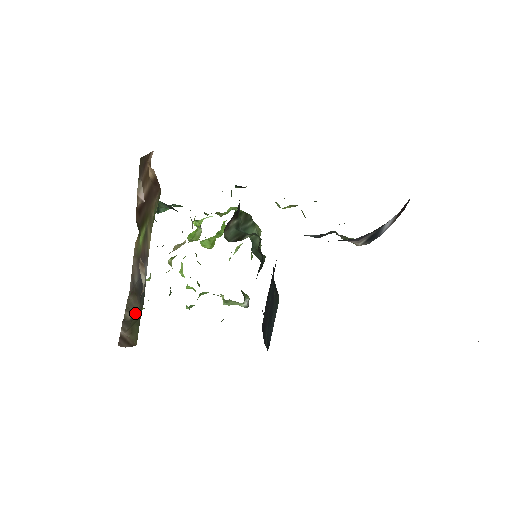
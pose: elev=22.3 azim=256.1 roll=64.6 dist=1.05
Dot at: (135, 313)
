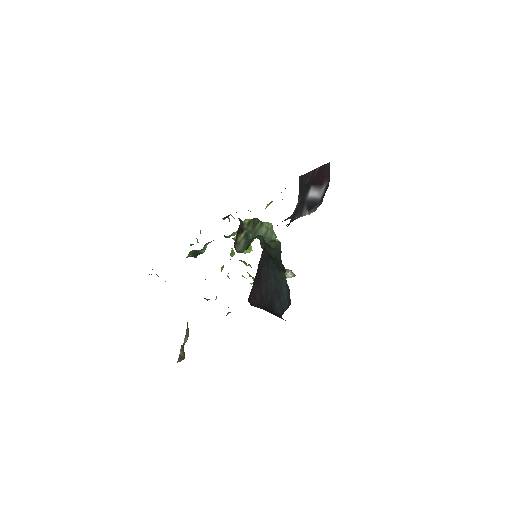
Dot at: occluded
